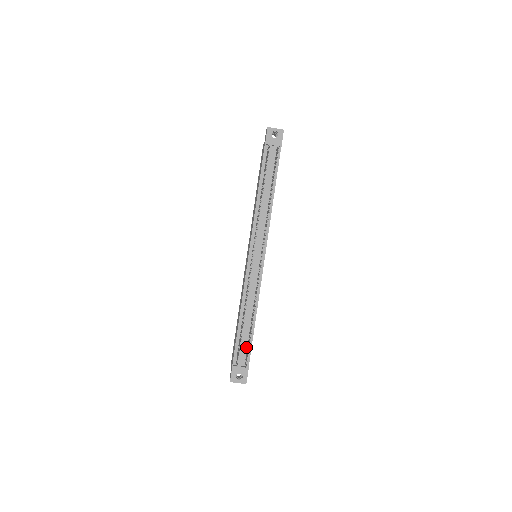
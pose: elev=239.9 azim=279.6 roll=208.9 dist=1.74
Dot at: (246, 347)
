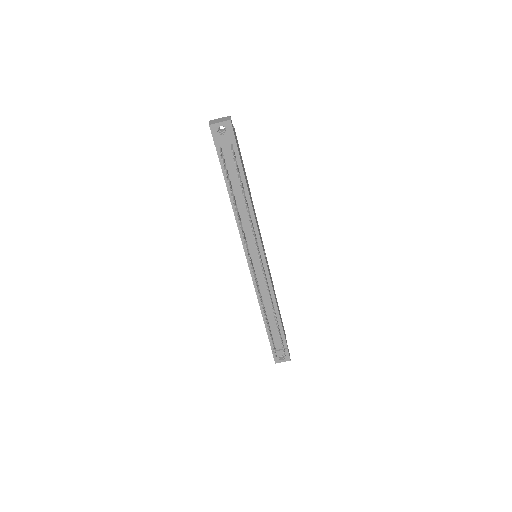
Dot at: occluded
